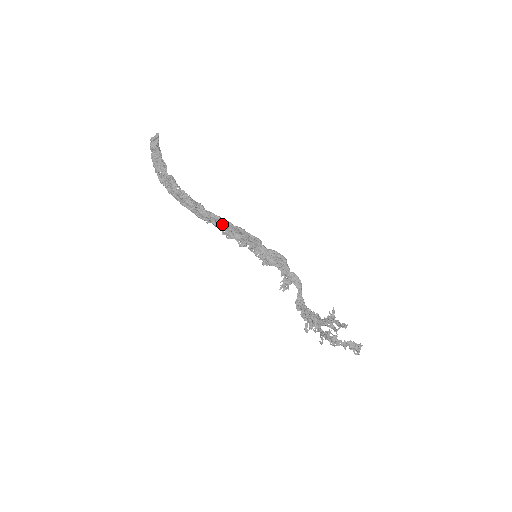
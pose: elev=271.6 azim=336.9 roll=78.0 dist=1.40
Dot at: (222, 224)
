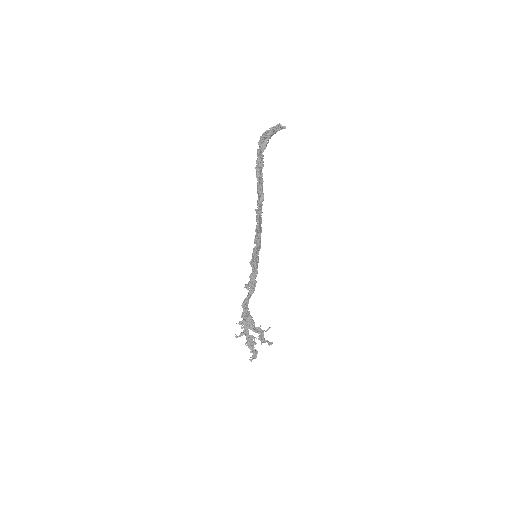
Dot at: (260, 219)
